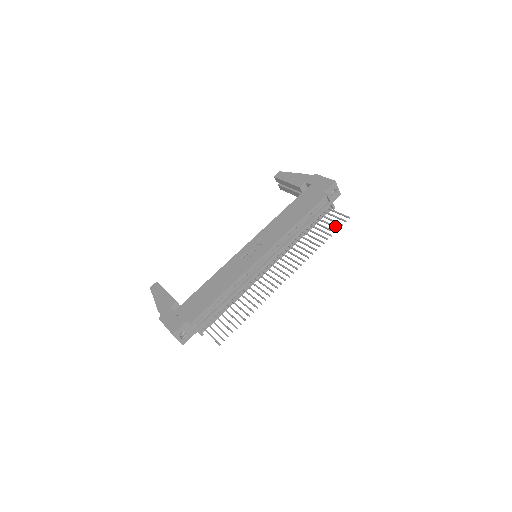
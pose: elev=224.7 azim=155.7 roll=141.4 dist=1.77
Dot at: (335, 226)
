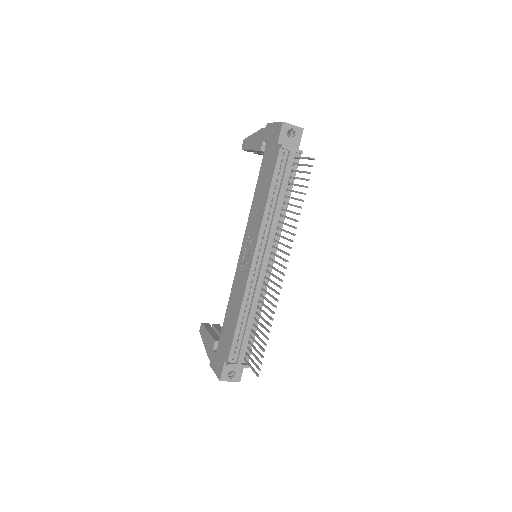
Dot at: (304, 179)
